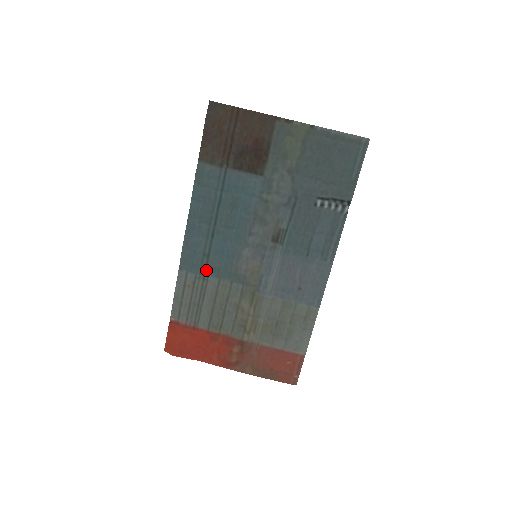
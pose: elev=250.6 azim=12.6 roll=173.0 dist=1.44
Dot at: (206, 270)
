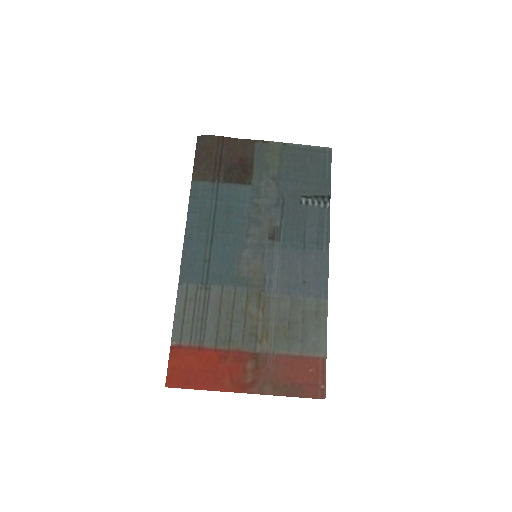
Dot at: (208, 278)
